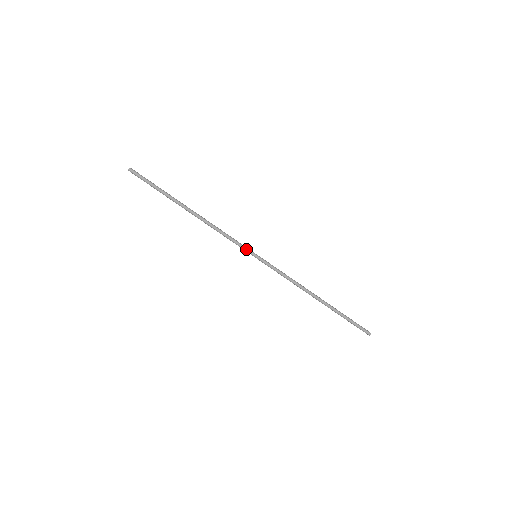
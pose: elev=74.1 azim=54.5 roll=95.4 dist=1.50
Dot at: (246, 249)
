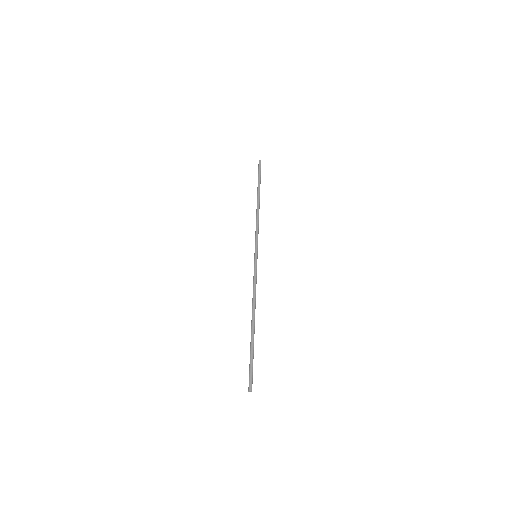
Dot at: (257, 246)
